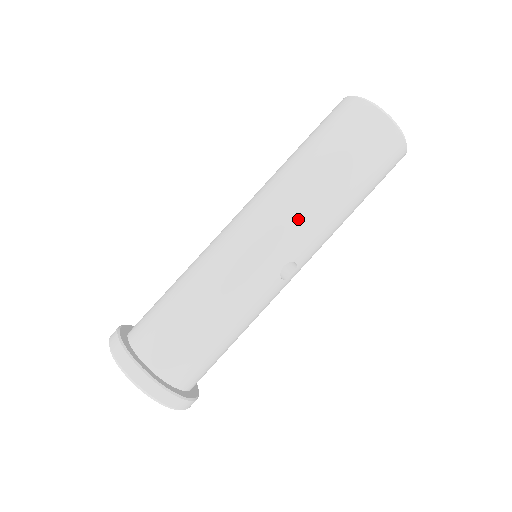
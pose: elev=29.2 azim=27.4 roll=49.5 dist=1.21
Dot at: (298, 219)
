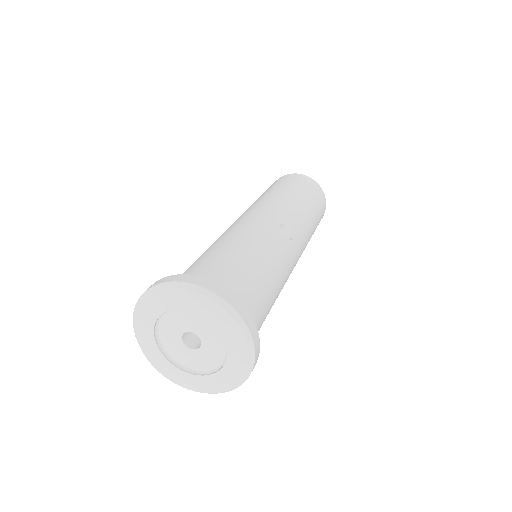
Dot at: (273, 204)
